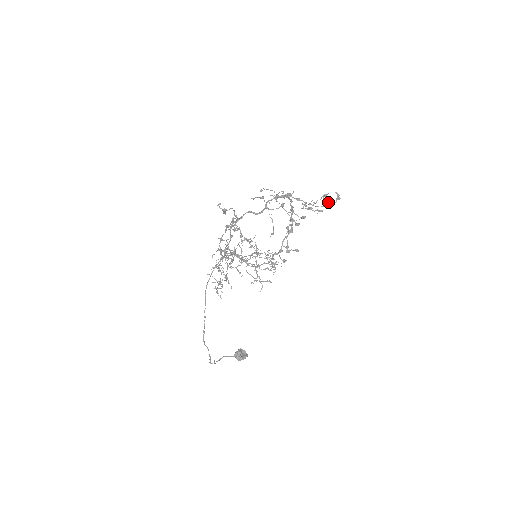
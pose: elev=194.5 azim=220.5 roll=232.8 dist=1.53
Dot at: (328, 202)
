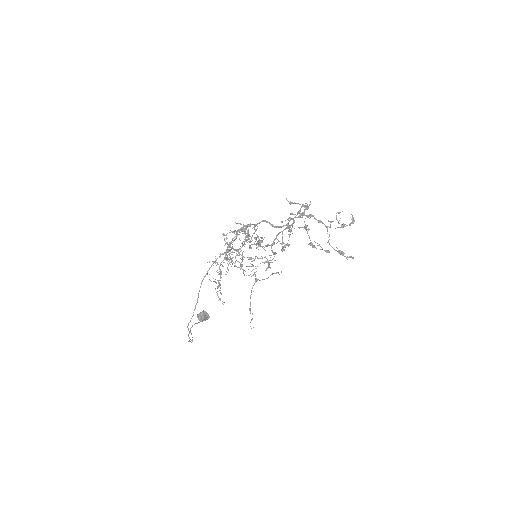
Dot at: (343, 224)
